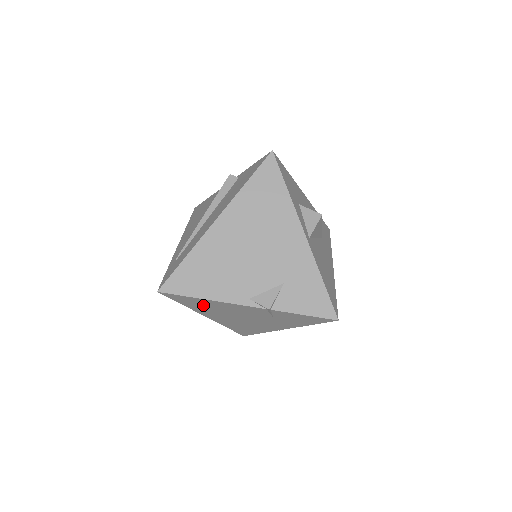
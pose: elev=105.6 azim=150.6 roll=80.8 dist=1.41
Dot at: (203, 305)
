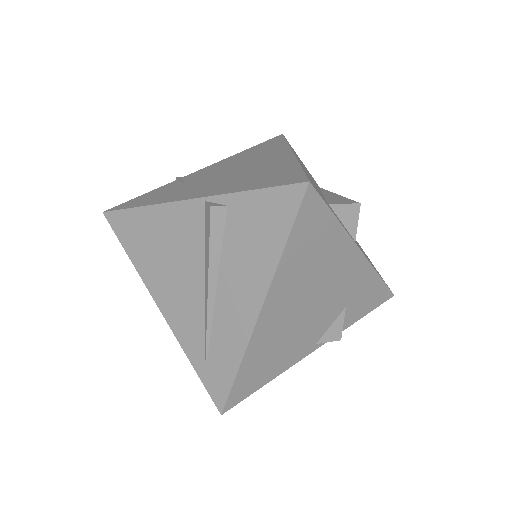
Dot at: occluded
